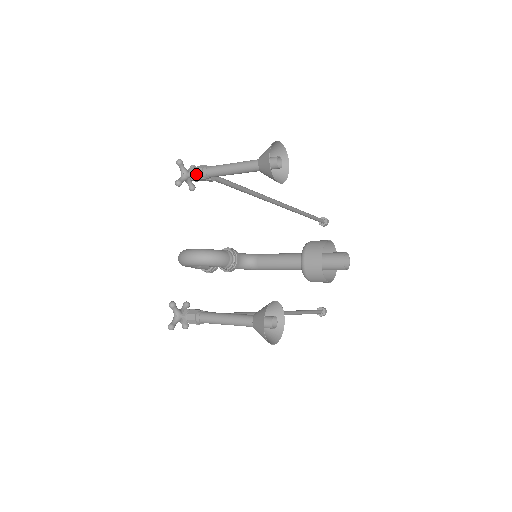
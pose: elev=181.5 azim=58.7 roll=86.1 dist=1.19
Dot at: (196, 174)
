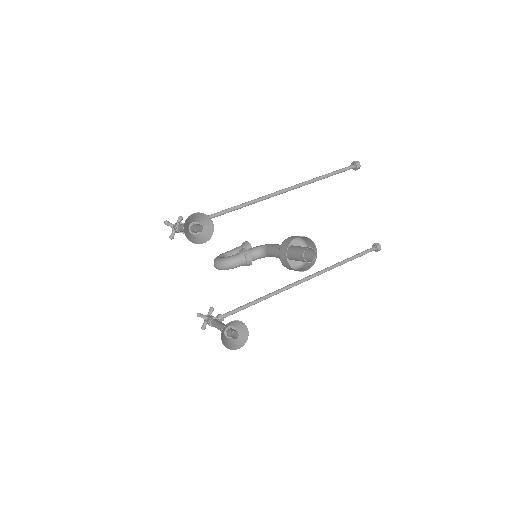
Dot at: (175, 231)
